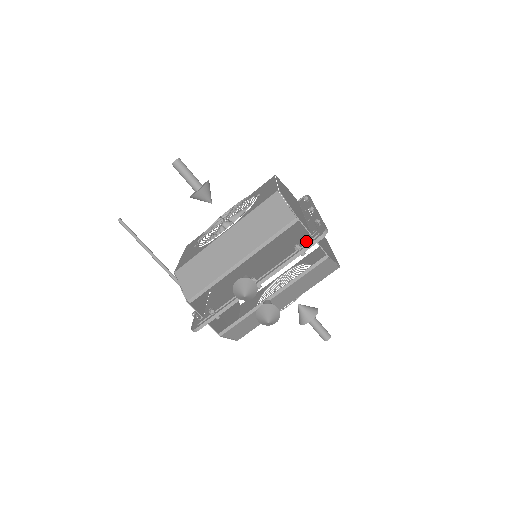
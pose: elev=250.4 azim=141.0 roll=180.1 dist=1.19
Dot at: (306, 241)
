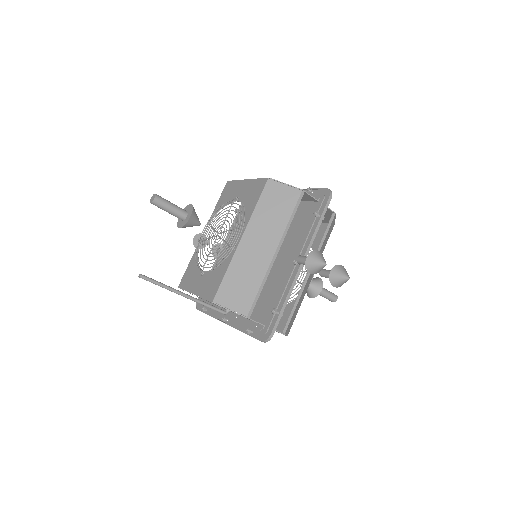
Dot at: (317, 207)
